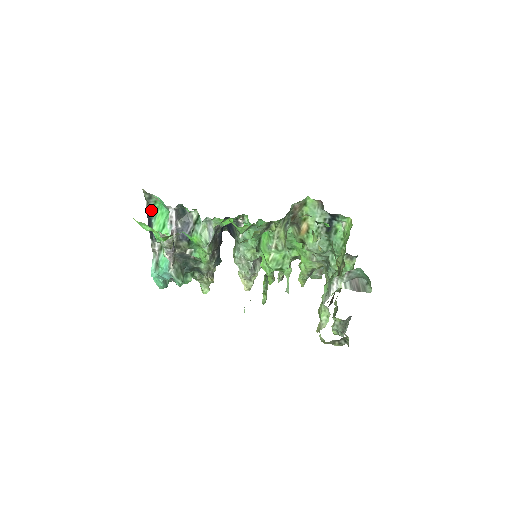
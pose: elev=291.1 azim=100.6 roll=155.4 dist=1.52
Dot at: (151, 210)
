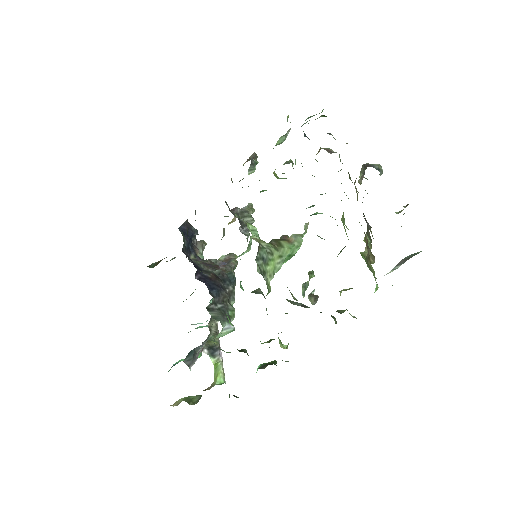
Dot at: (170, 369)
